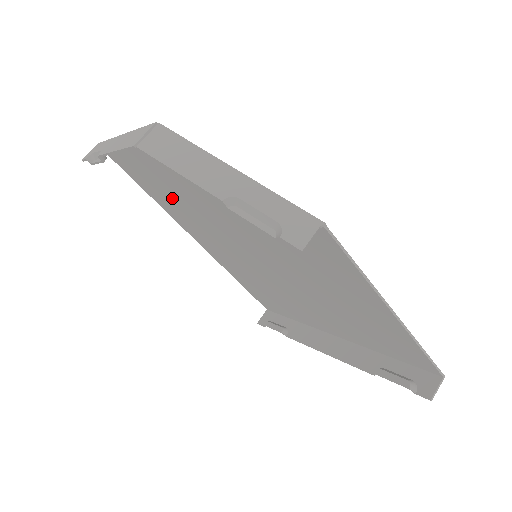
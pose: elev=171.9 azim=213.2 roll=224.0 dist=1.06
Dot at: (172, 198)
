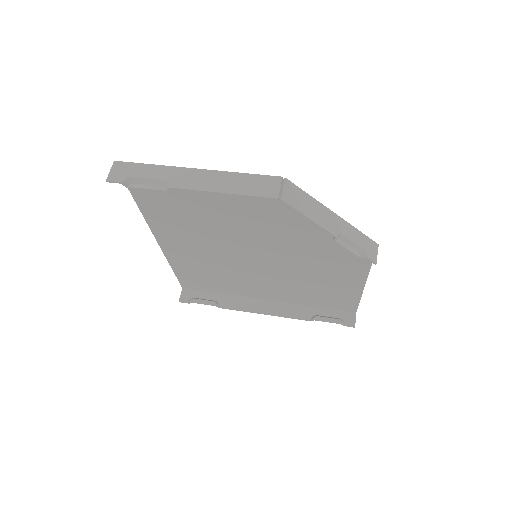
Dot at: (188, 214)
